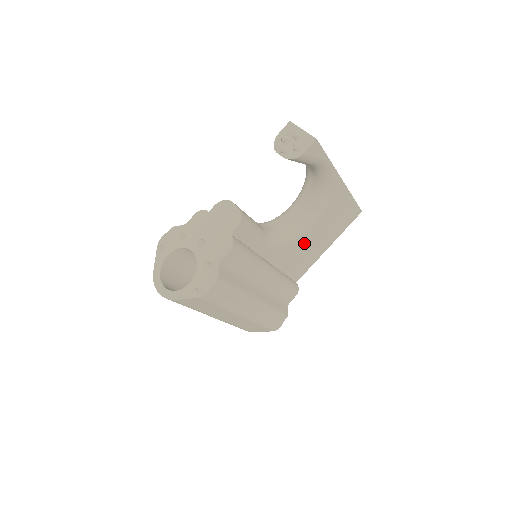
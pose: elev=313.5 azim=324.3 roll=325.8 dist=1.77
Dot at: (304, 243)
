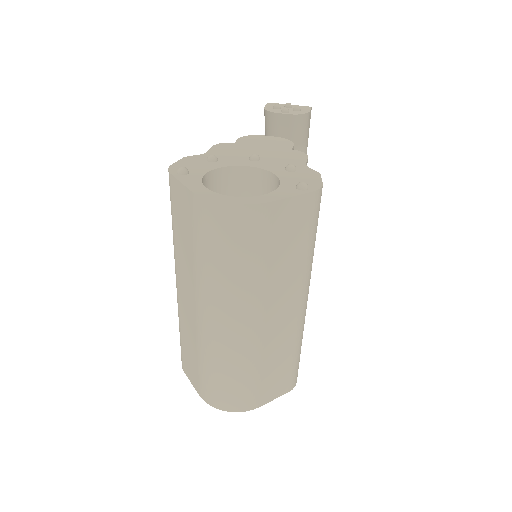
Dot at: occluded
